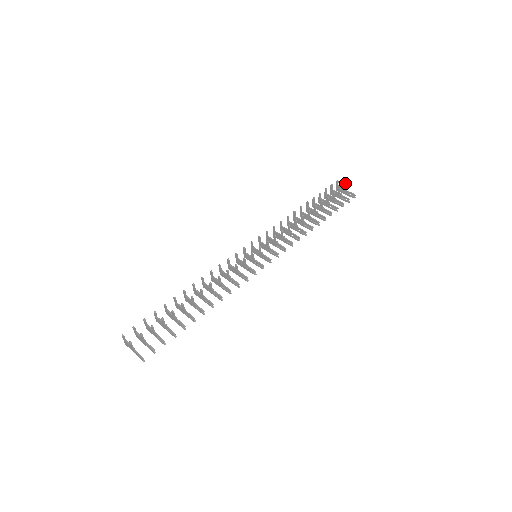
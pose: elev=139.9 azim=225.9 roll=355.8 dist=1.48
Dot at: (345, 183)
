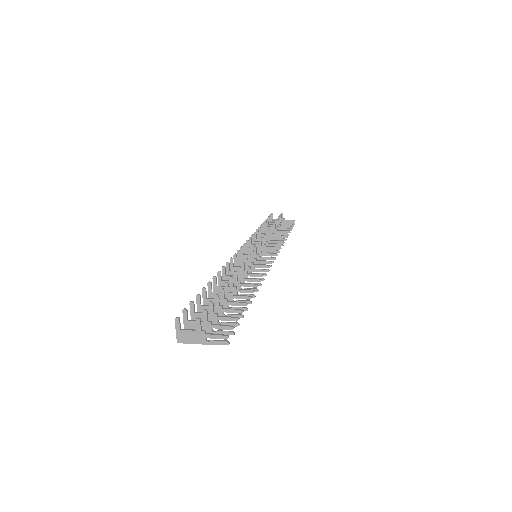
Dot at: occluded
